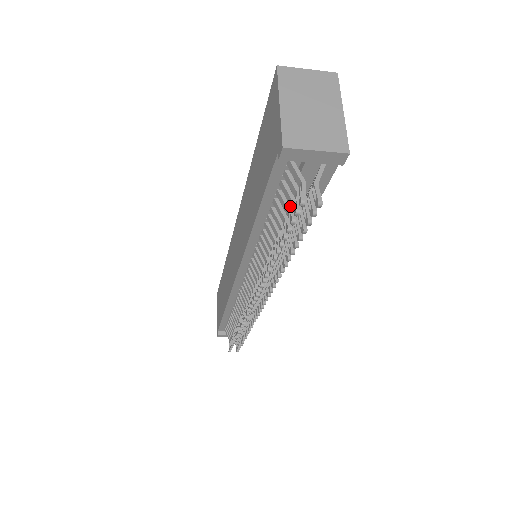
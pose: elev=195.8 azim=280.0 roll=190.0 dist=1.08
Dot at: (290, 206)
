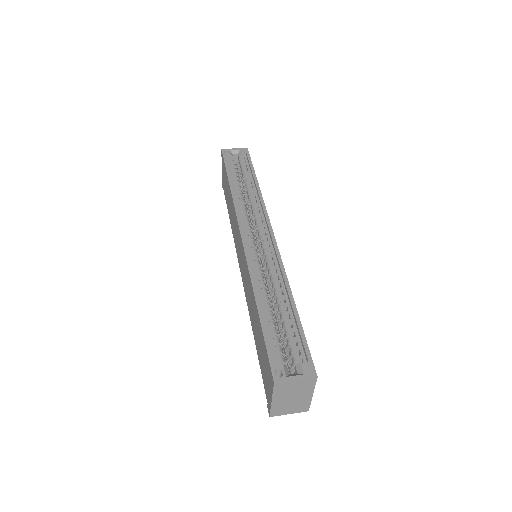
Dot at: occluded
